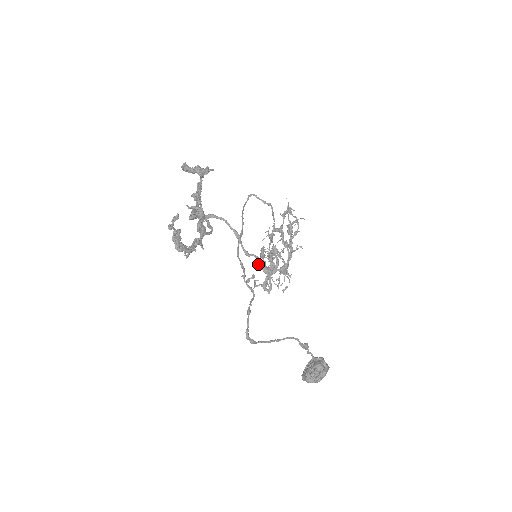
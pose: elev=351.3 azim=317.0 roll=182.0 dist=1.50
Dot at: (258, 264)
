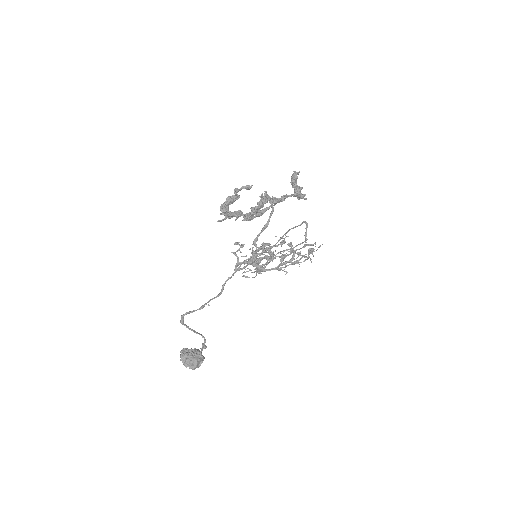
Dot at: occluded
